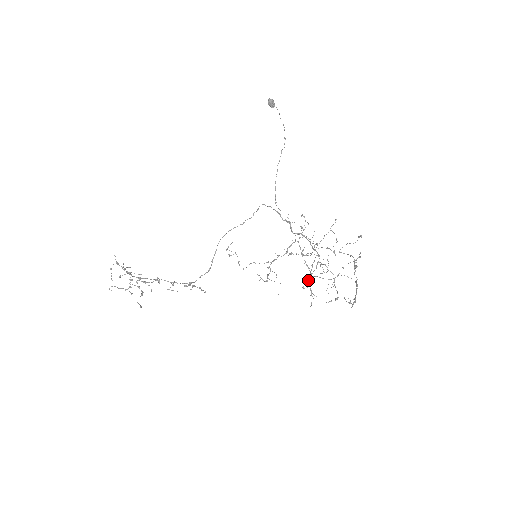
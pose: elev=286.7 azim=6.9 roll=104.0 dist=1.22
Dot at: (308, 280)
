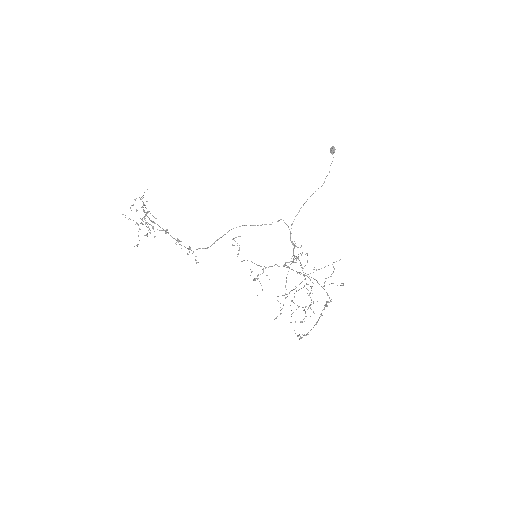
Dot at: (285, 297)
